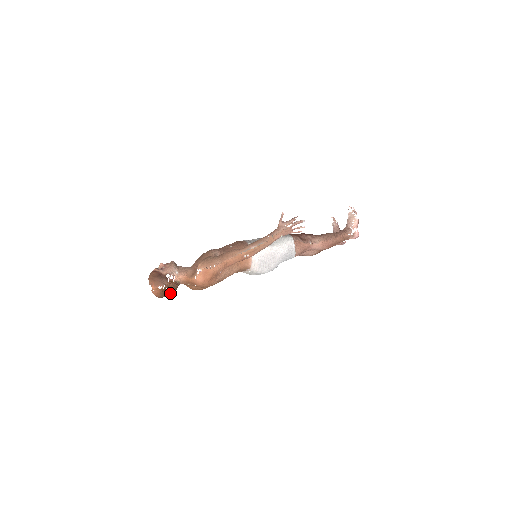
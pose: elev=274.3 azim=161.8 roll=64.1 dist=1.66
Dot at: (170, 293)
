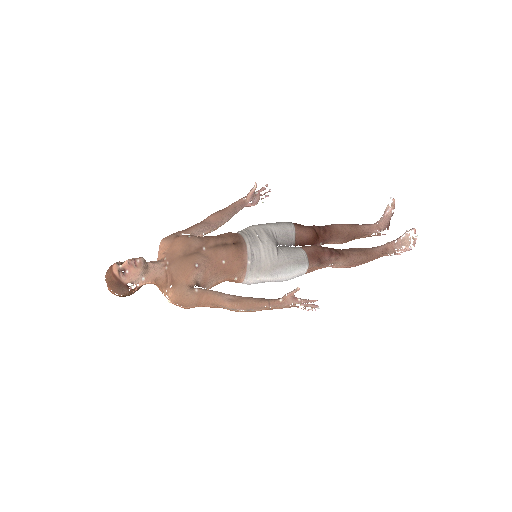
Dot at: (130, 294)
